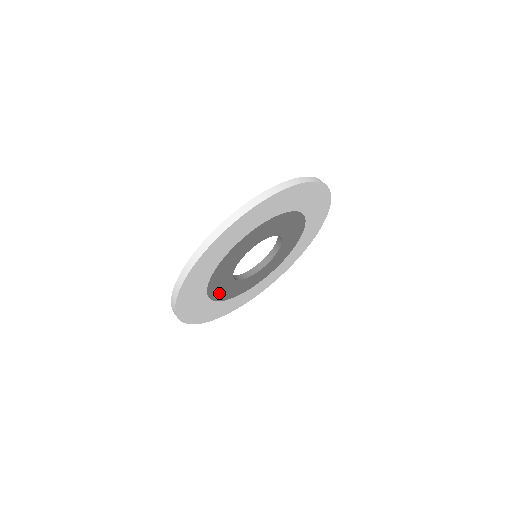
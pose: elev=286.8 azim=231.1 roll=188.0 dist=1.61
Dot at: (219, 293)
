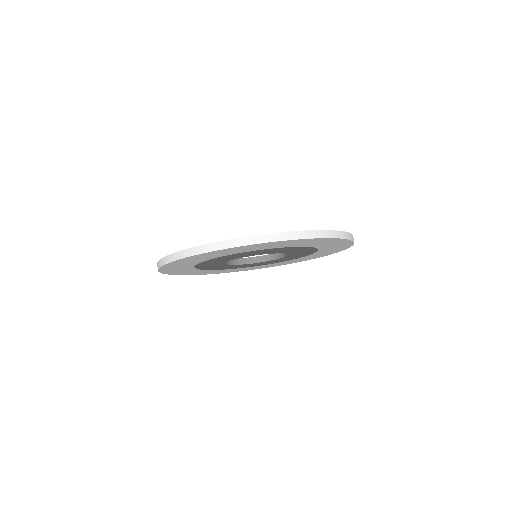
Dot at: (209, 267)
